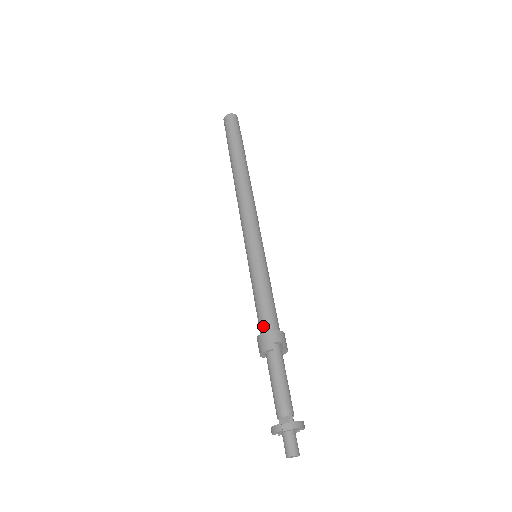
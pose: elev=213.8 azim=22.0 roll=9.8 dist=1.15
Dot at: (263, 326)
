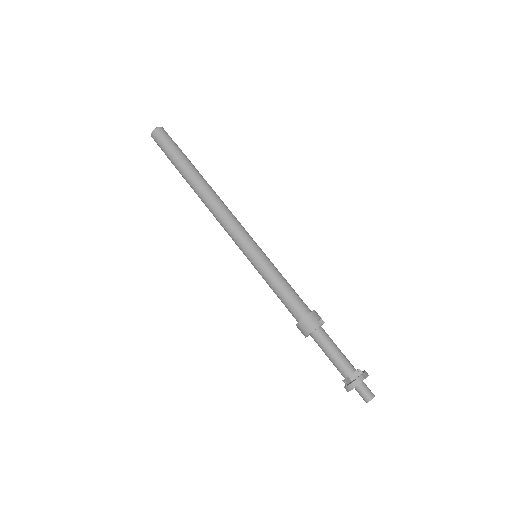
Dot at: (300, 311)
